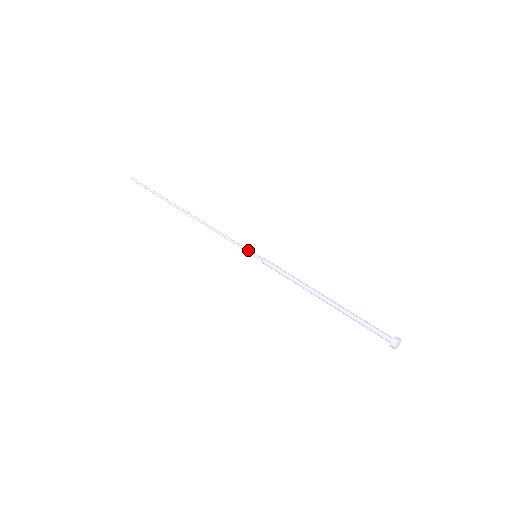
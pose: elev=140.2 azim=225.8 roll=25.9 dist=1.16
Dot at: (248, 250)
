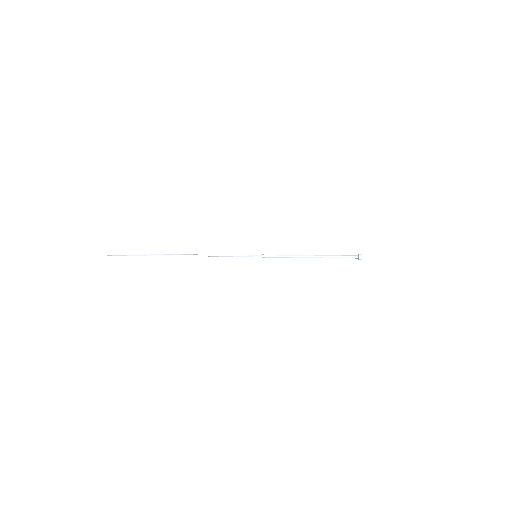
Dot at: (249, 255)
